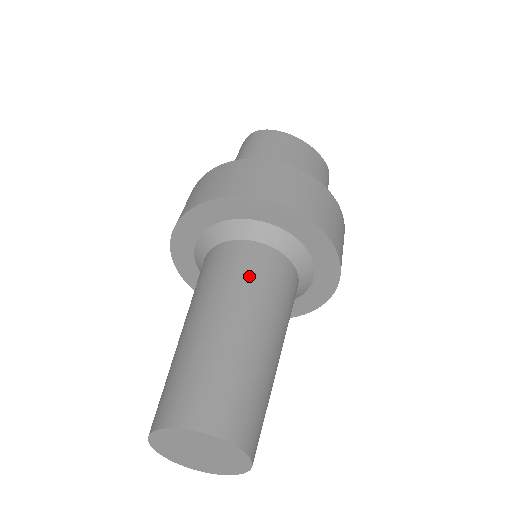
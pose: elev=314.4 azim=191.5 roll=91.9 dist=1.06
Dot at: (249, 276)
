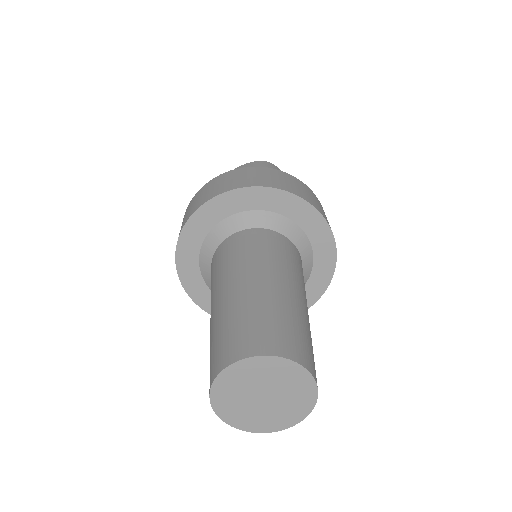
Dot at: (301, 272)
